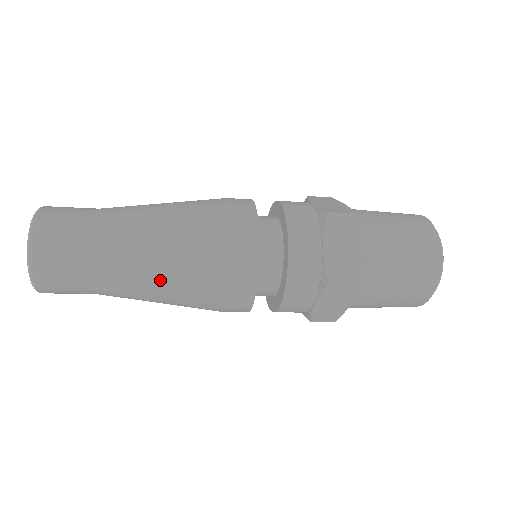
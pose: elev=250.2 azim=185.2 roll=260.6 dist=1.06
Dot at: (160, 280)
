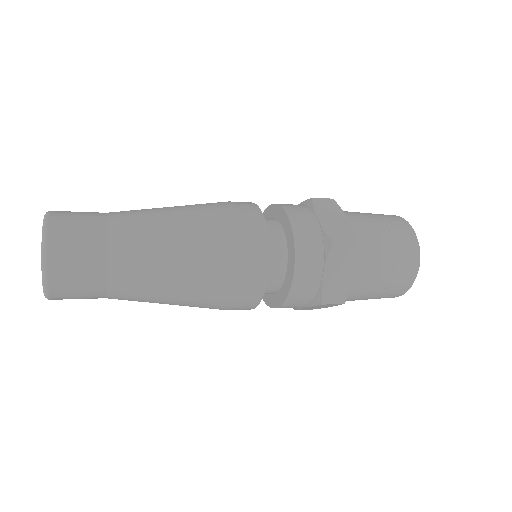
Dot at: (173, 299)
